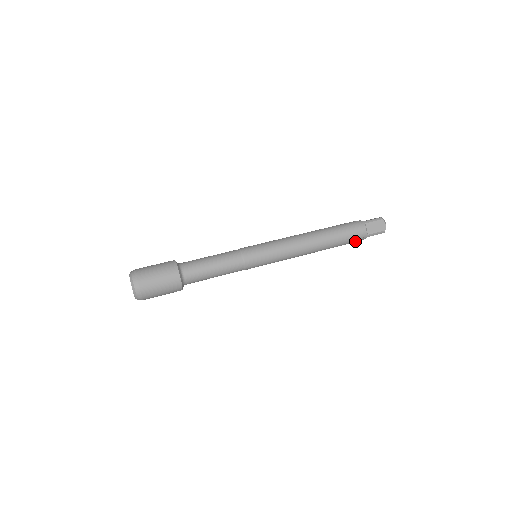
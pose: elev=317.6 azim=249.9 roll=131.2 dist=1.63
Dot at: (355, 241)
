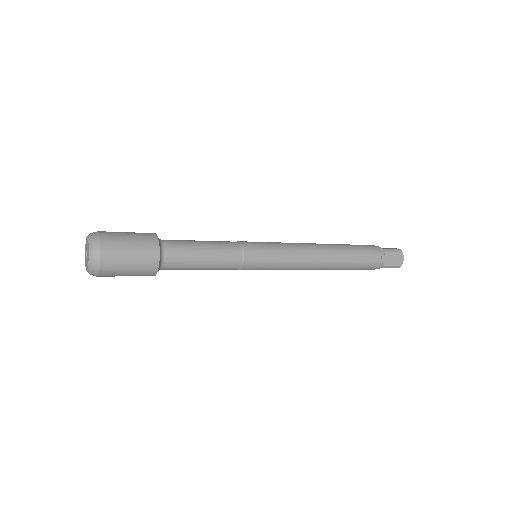
Dot at: (373, 254)
